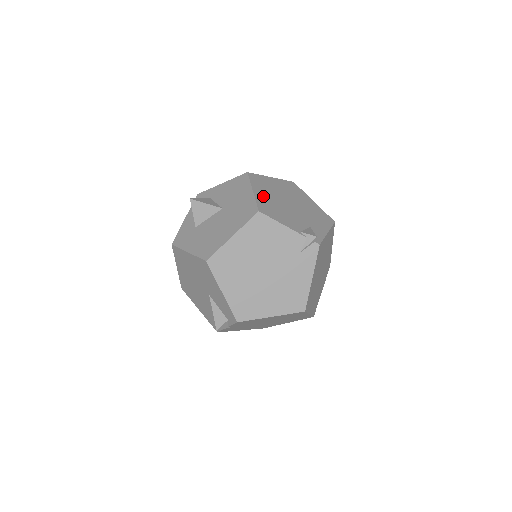
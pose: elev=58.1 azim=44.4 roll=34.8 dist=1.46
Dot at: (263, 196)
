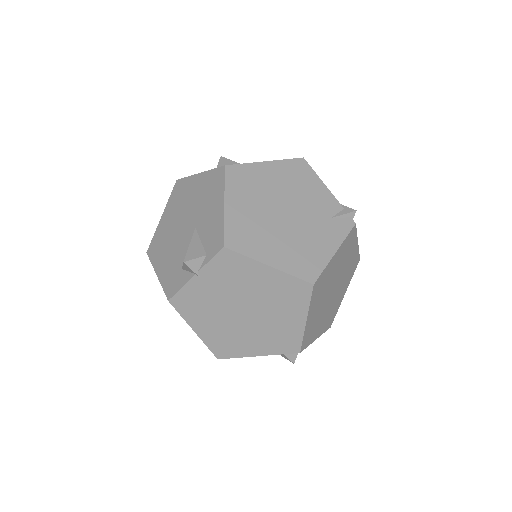
Dot at: occluded
